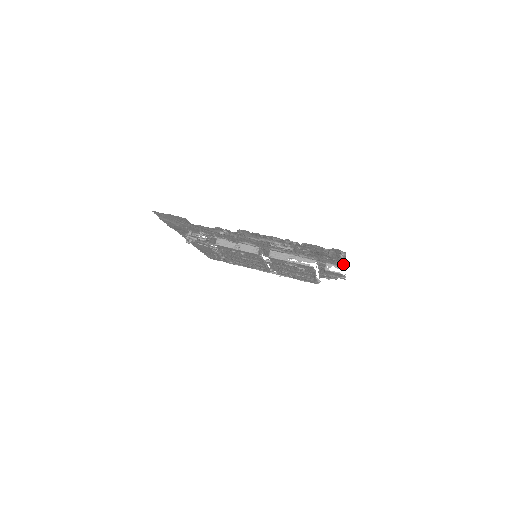
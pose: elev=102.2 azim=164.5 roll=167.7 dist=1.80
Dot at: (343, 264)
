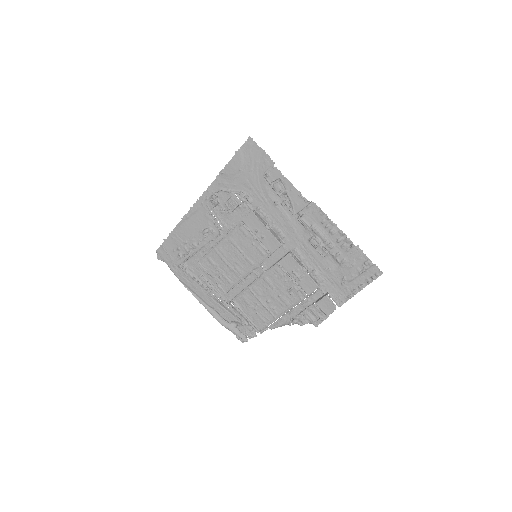
Dot at: (349, 297)
